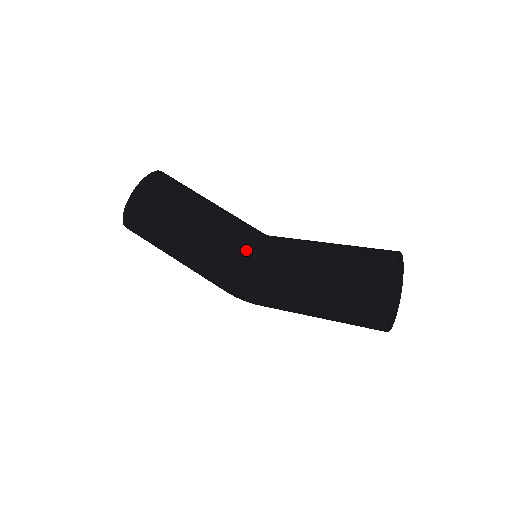
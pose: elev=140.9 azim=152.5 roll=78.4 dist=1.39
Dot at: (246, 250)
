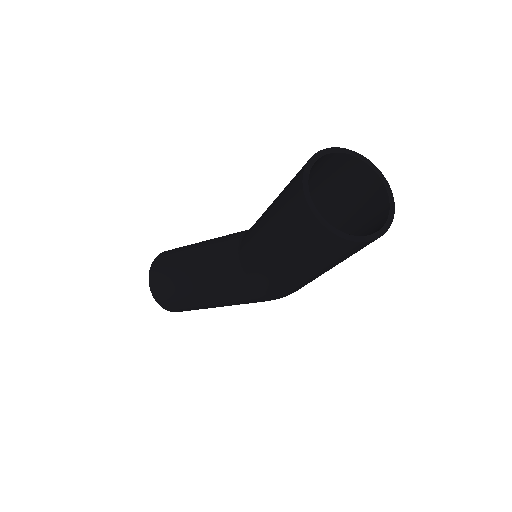
Dot at: (236, 265)
